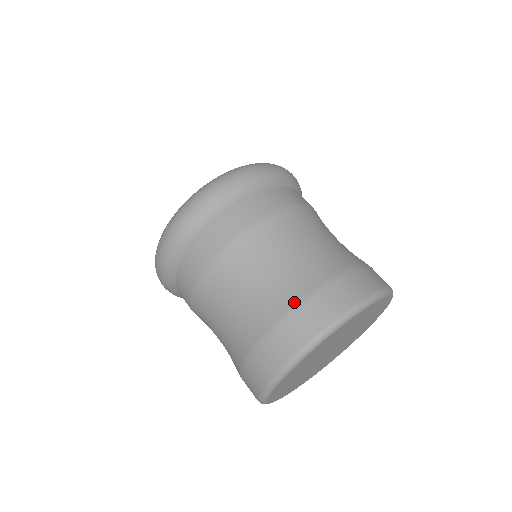
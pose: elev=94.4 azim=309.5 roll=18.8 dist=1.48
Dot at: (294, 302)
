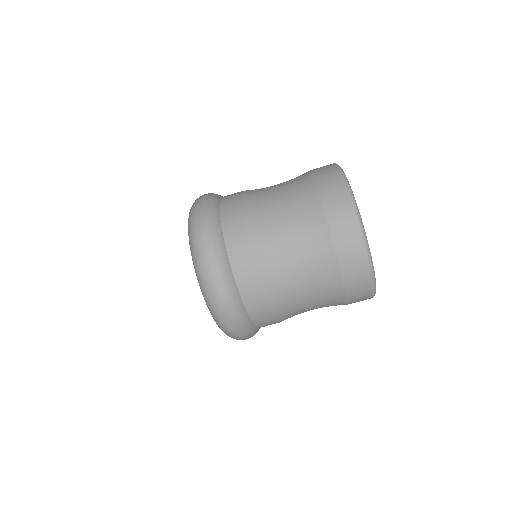
Dot at: (309, 177)
